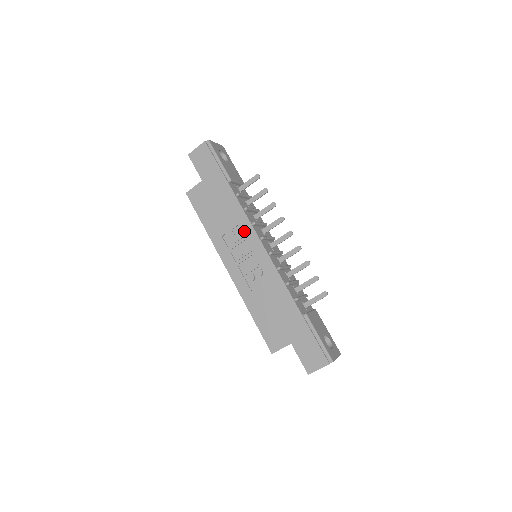
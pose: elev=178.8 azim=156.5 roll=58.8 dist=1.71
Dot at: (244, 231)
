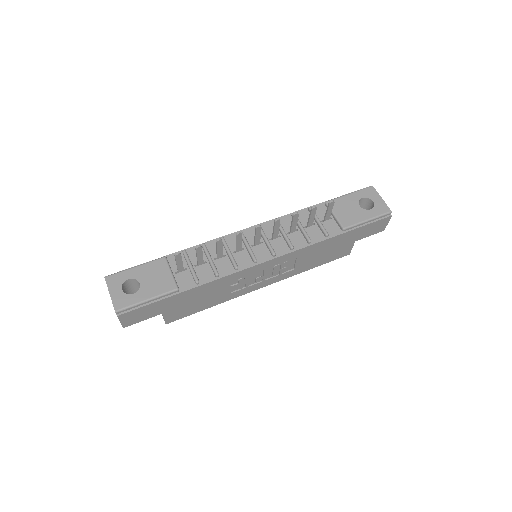
Dot at: (240, 277)
